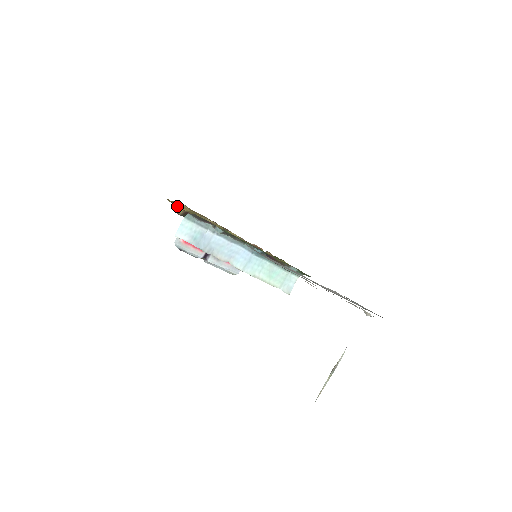
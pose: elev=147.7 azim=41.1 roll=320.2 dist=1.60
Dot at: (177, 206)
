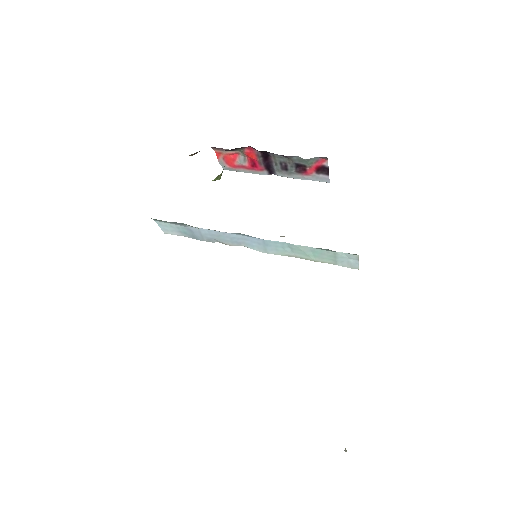
Dot at: occluded
